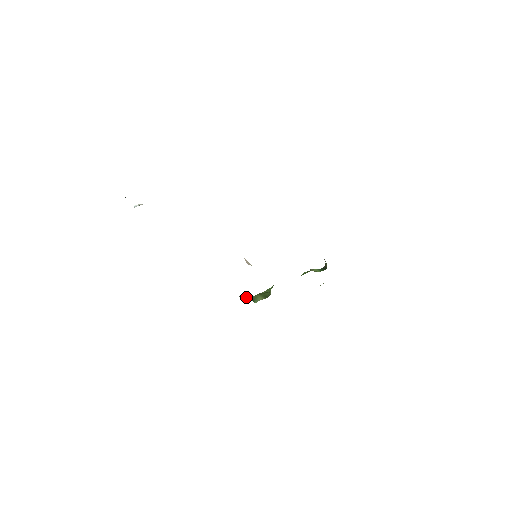
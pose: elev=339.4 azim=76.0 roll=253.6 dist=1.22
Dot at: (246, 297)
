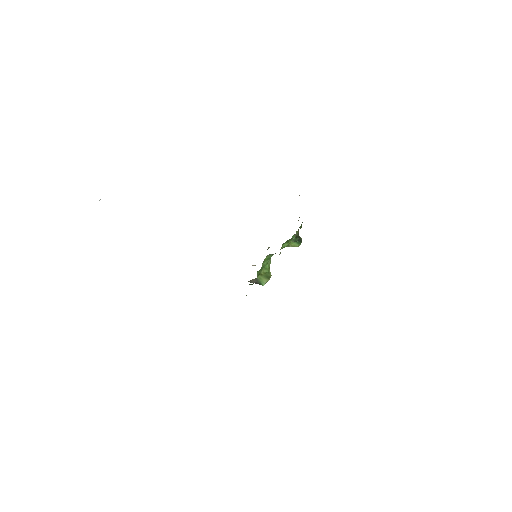
Dot at: (254, 281)
